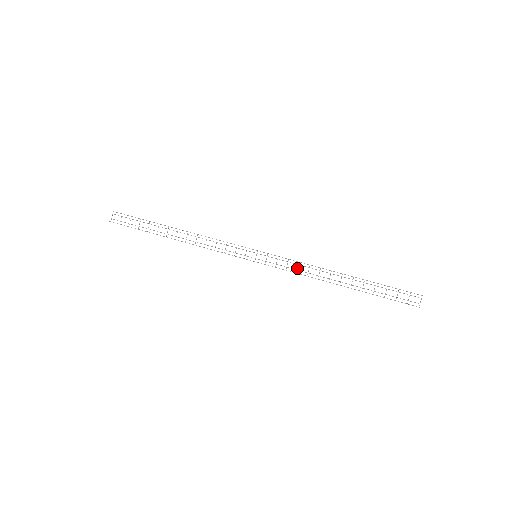
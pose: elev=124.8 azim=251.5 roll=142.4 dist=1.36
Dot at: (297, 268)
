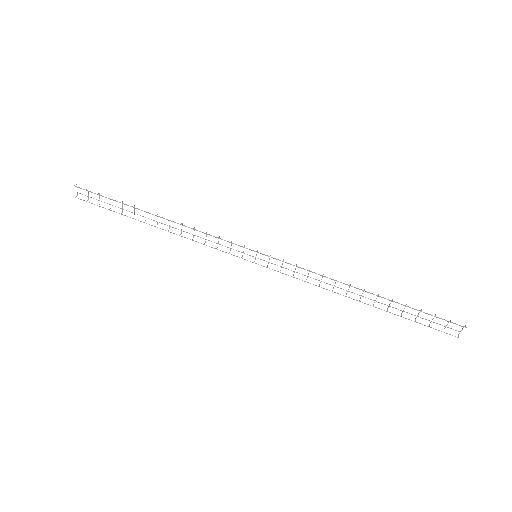
Dot at: occluded
